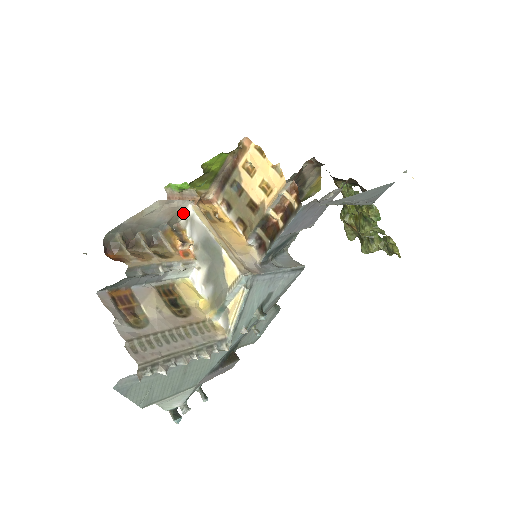
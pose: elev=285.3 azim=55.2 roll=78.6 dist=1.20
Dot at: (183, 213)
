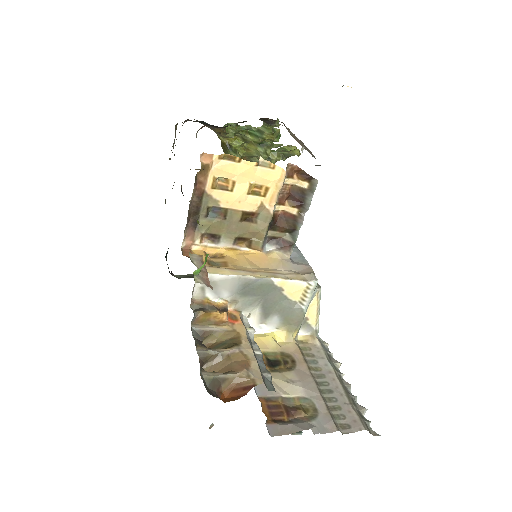
Dot at: (194, 286)
